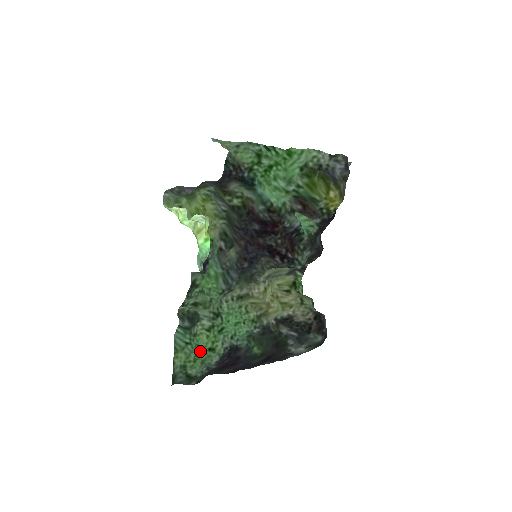
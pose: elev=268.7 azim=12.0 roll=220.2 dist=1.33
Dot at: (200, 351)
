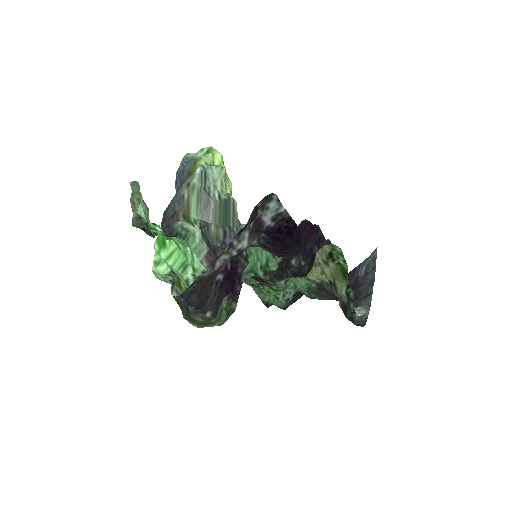
Dot at: (271, 297)
